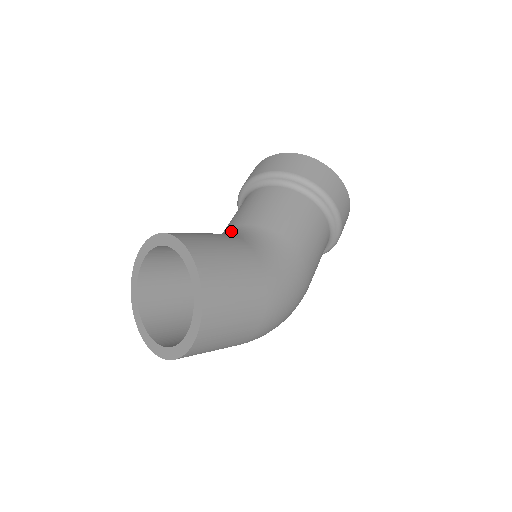
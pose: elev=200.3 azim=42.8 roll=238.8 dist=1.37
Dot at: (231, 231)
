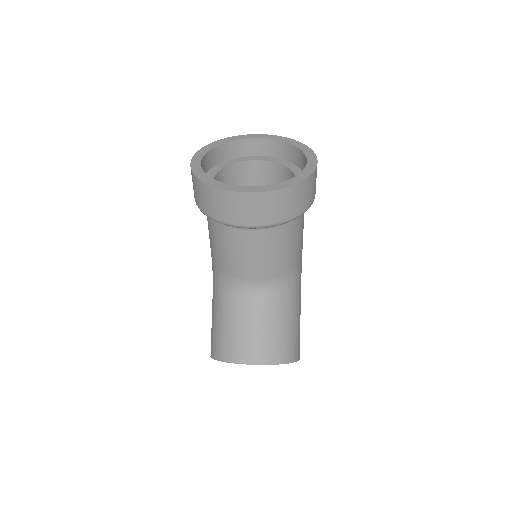
Dot at: (263, 289)
